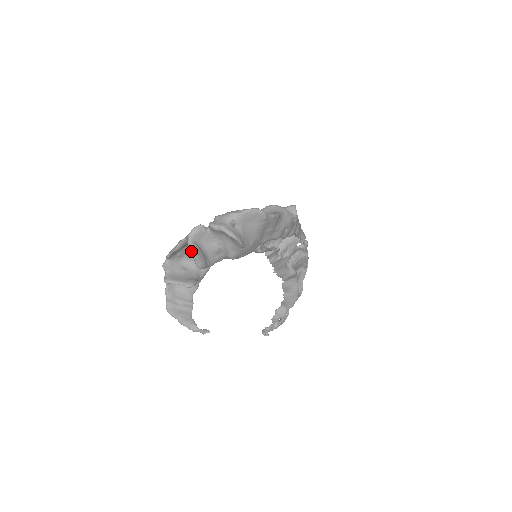
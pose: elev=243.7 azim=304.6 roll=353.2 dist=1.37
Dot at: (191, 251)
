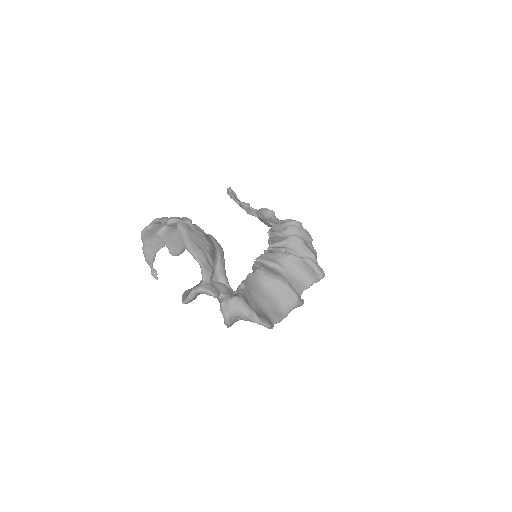
Dot at: (186, 301)
